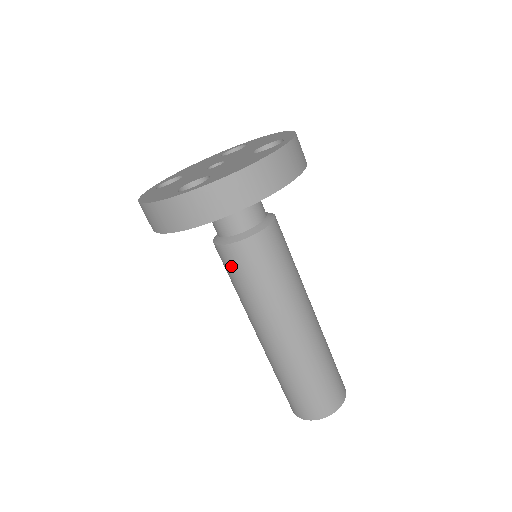
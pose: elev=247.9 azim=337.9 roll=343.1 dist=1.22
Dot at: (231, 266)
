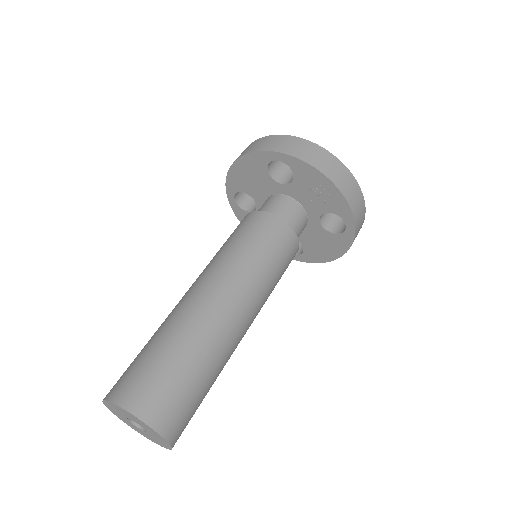
Dot at: (243, 226)
